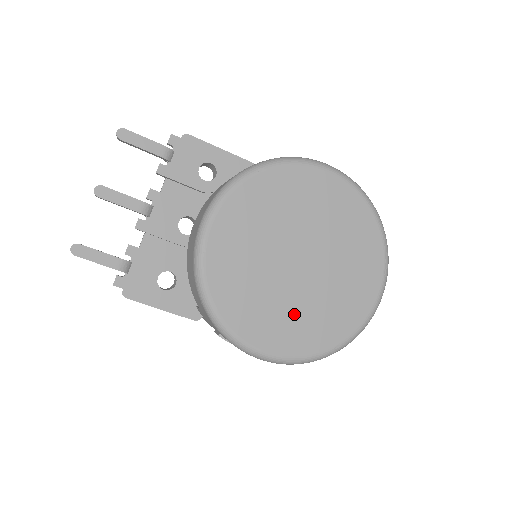
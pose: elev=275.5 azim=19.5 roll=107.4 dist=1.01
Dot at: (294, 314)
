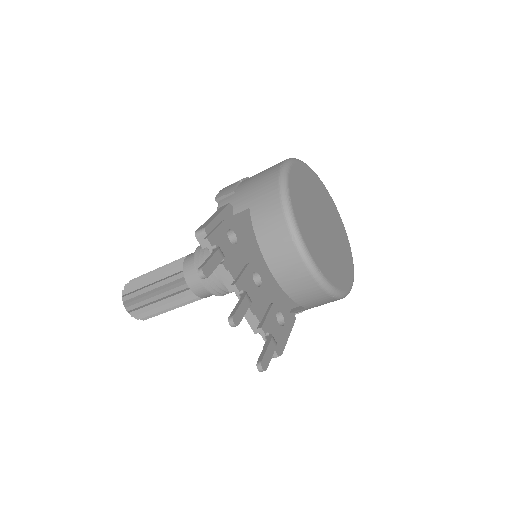
Dot at: (341, 252)
